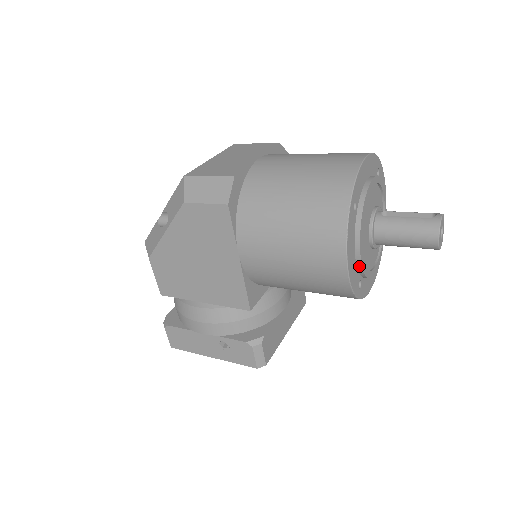
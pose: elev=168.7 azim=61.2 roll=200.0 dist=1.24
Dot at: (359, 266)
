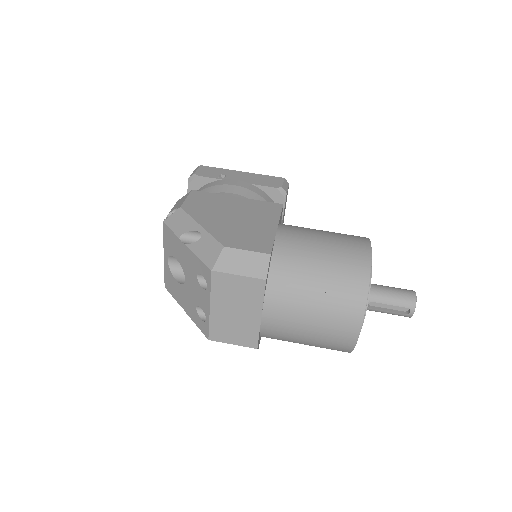
Dot at: occluded
